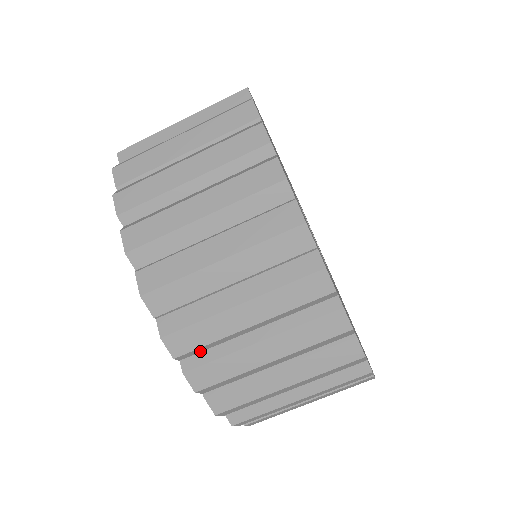
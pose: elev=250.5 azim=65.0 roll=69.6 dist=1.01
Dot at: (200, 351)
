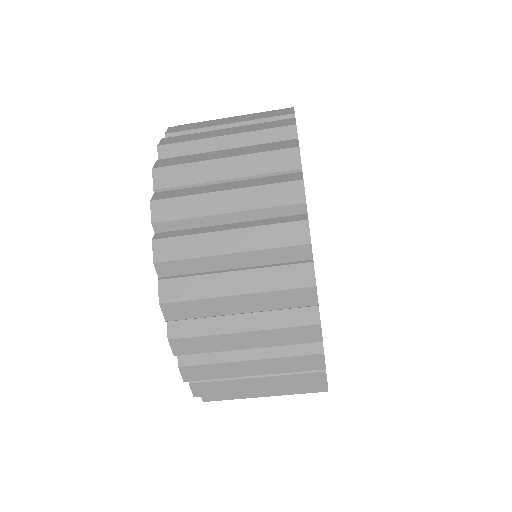
Dot at: (197, 353)
